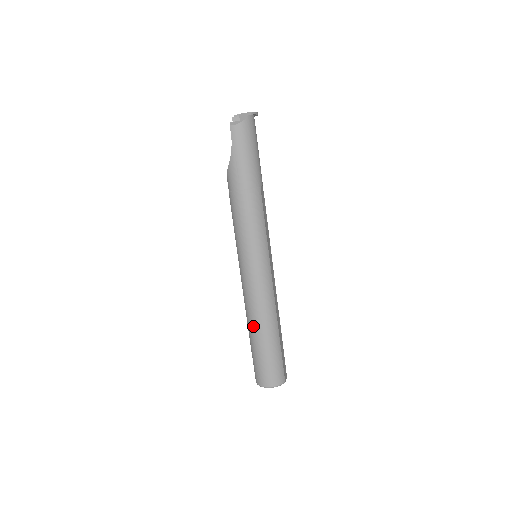
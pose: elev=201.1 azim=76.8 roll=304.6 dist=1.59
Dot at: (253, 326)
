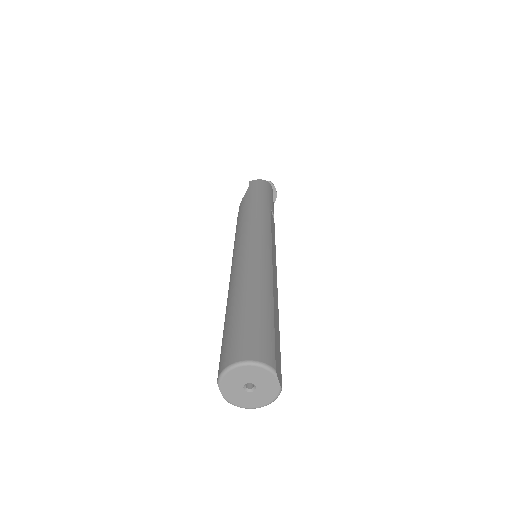
Dot at: (234, 292)
